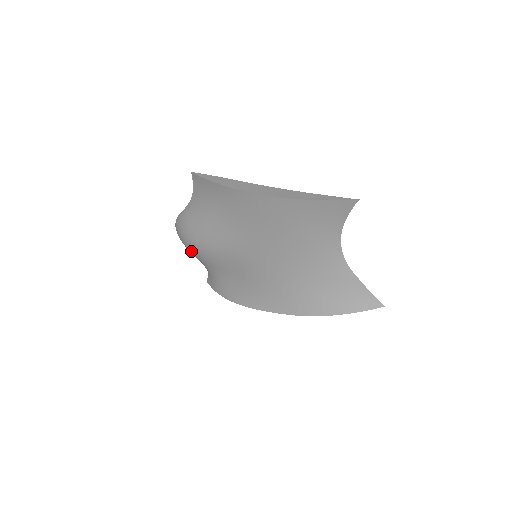
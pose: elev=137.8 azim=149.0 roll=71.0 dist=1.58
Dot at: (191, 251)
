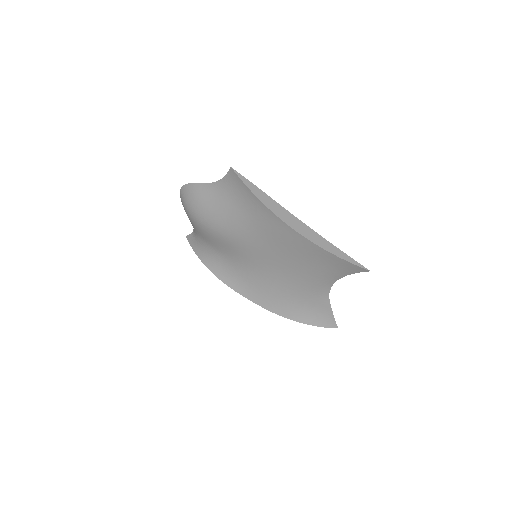
Dot at: (191, 219)
